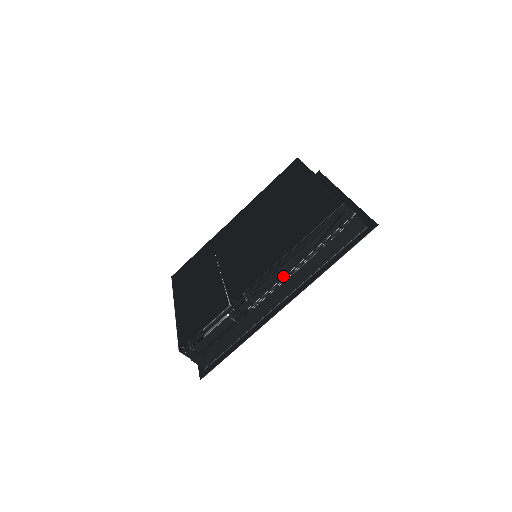
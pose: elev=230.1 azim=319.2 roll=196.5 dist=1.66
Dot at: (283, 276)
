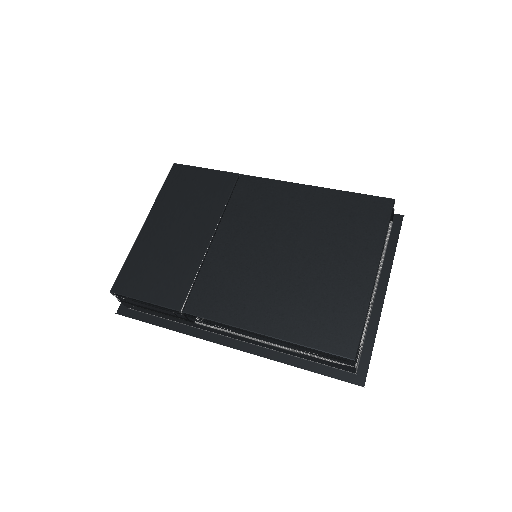
Dot at: (247, 335)
